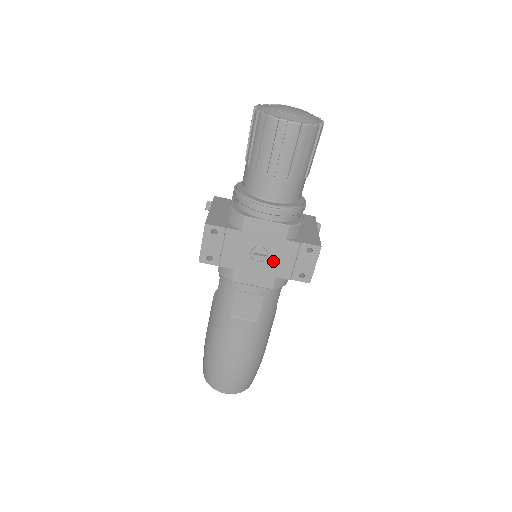
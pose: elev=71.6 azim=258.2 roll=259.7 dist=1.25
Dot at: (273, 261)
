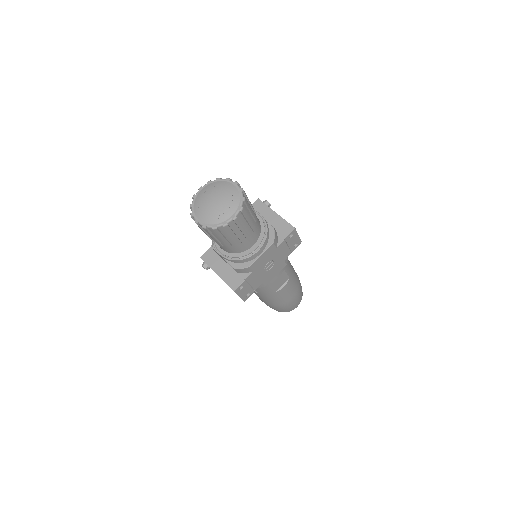
Dot at: (278, 259)
